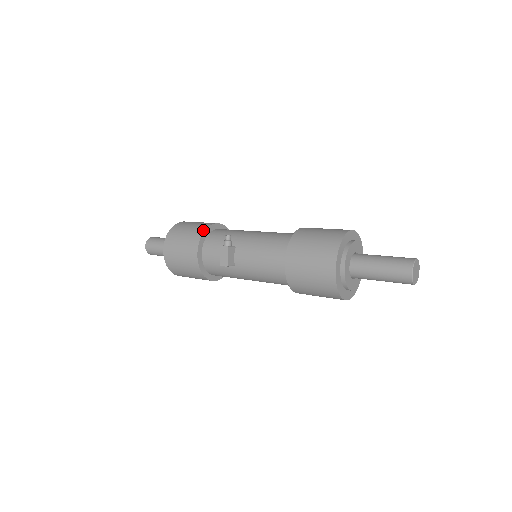
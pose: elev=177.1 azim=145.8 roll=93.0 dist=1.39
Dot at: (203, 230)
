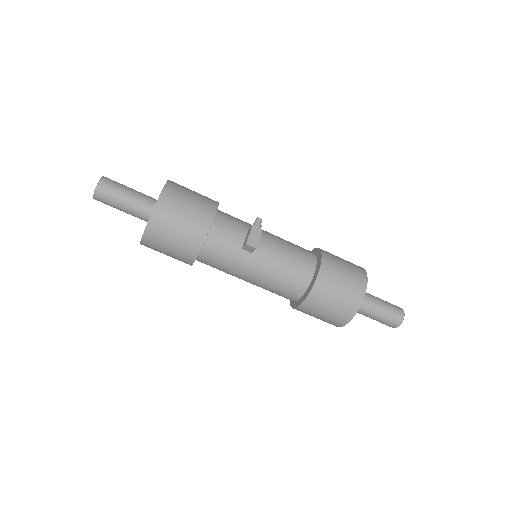
Dot at: (217, 202)
